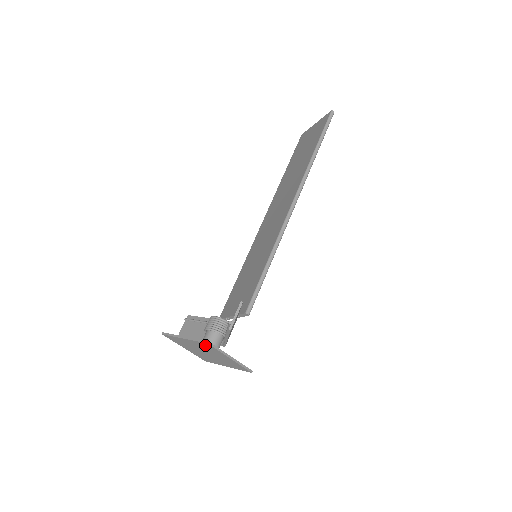
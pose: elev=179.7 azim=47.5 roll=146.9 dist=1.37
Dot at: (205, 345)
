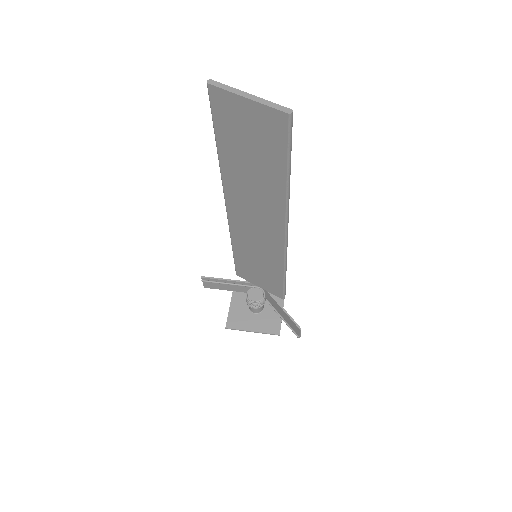
Dot at: (272, 329)
